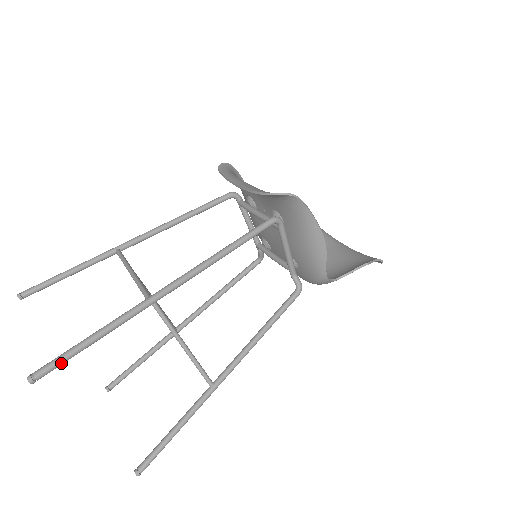
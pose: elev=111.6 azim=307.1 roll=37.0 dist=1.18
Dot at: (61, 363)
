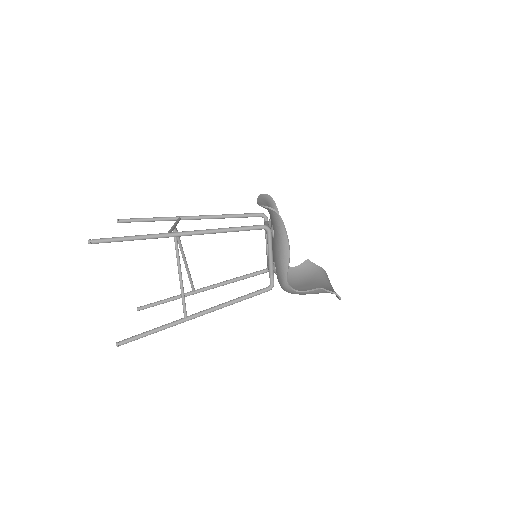
Dot at: (107, 241)
